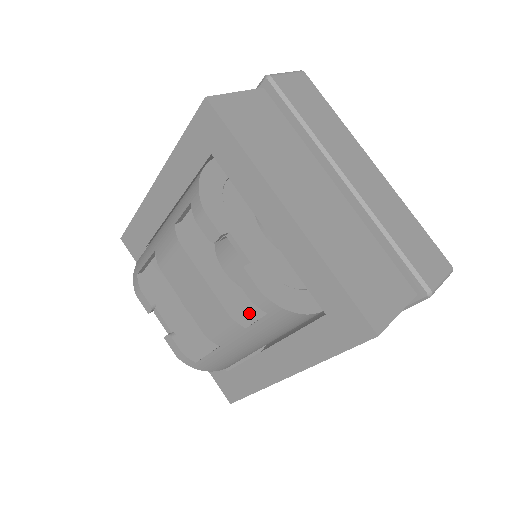
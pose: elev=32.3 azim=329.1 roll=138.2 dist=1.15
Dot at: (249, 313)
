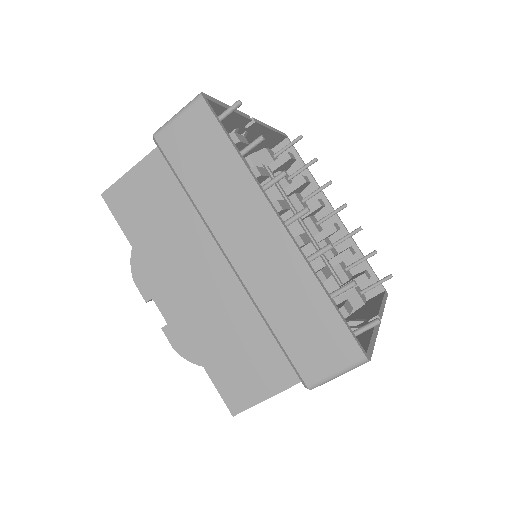
Dot at: occluded
